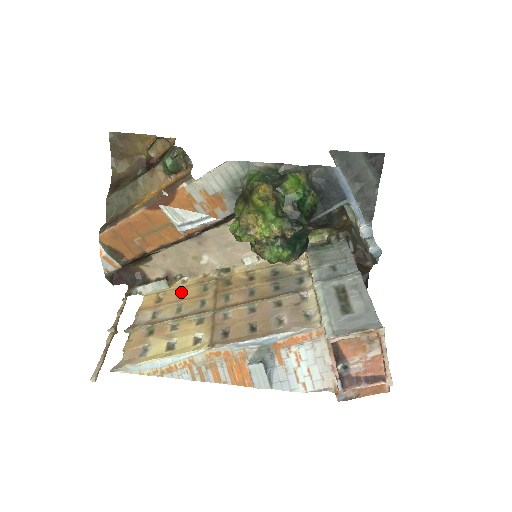
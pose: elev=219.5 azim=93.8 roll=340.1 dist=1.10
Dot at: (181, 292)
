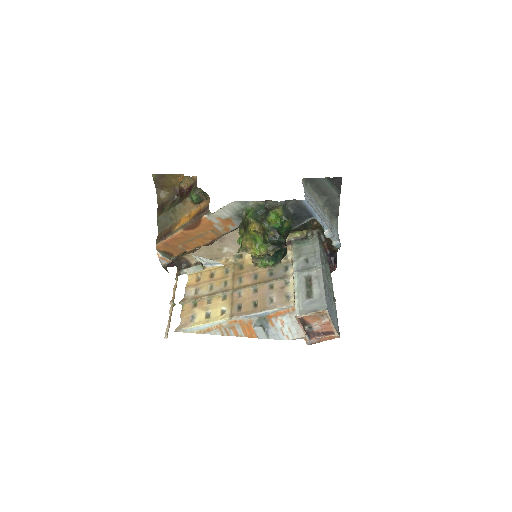
Dot at: (212, 273)
